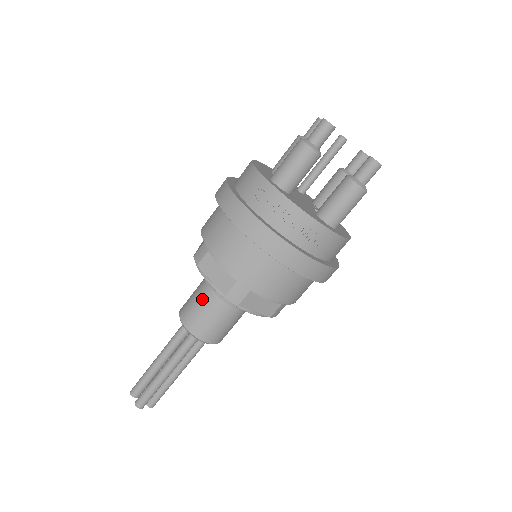
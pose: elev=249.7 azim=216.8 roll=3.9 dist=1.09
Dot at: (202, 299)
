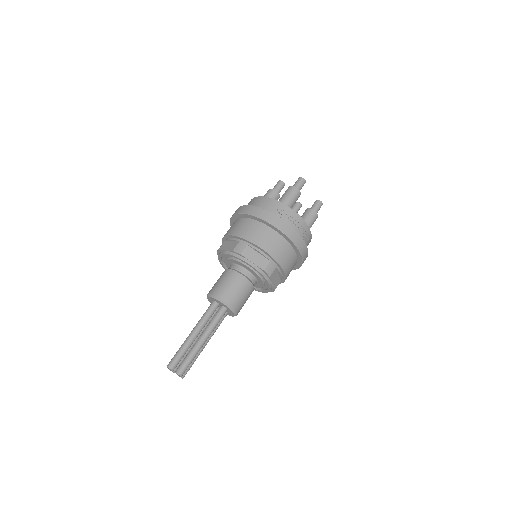
Dot at: (235, 281)
